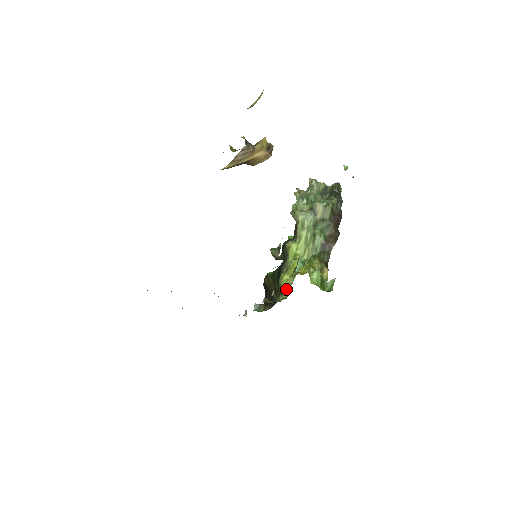
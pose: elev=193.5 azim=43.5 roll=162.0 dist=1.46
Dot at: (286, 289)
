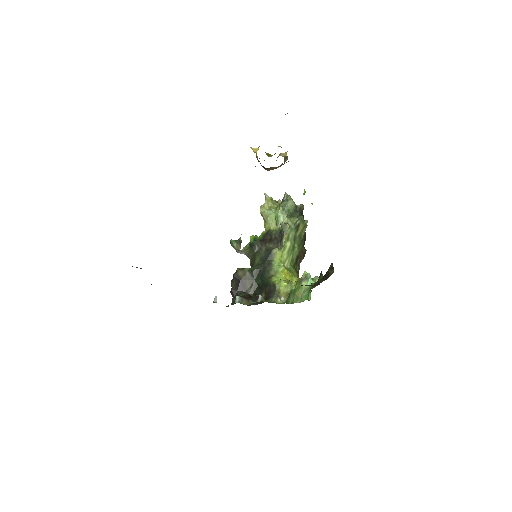
Dot at: (284, 294)
